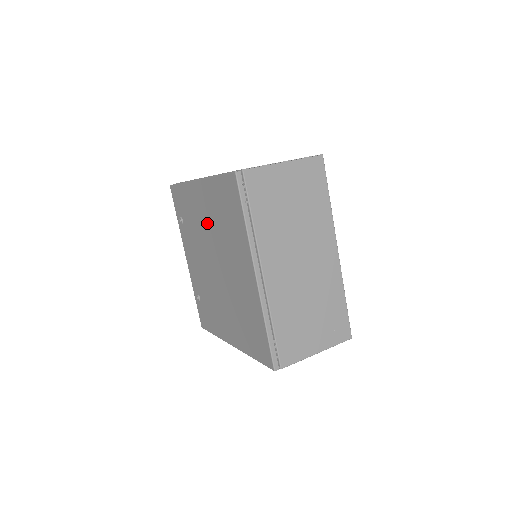
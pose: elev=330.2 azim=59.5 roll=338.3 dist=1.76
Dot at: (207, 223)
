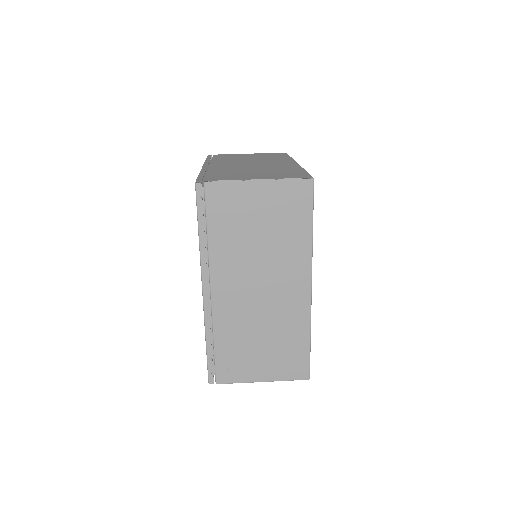
Dot at: occluded
